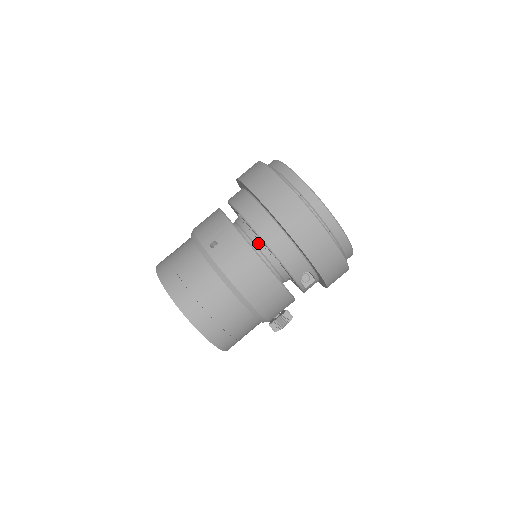
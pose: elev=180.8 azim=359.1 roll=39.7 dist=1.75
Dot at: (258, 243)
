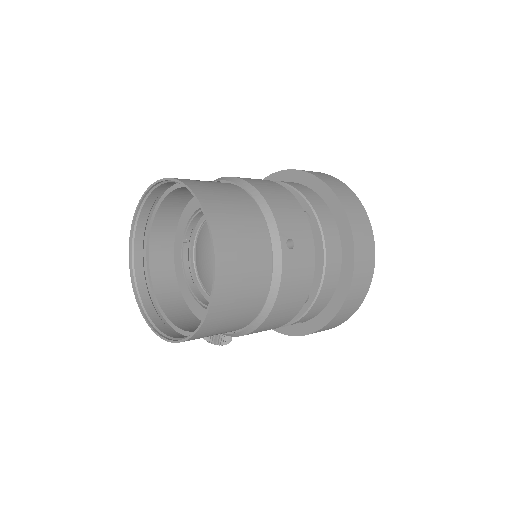
Dot at: occluded
